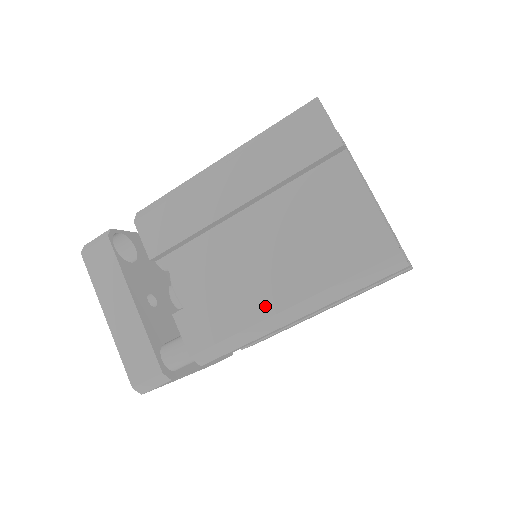
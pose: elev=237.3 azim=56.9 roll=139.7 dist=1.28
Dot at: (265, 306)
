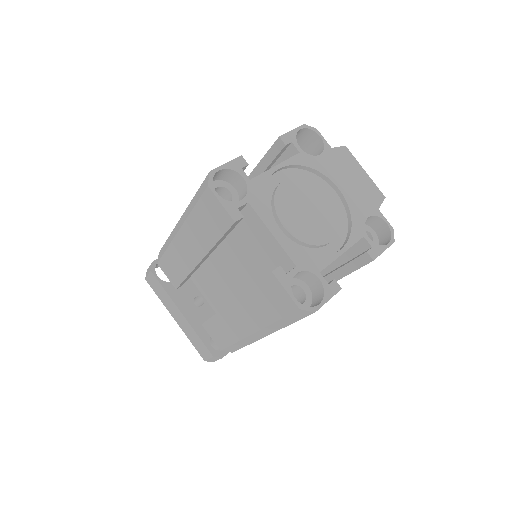
Dot at: (242, 330)
